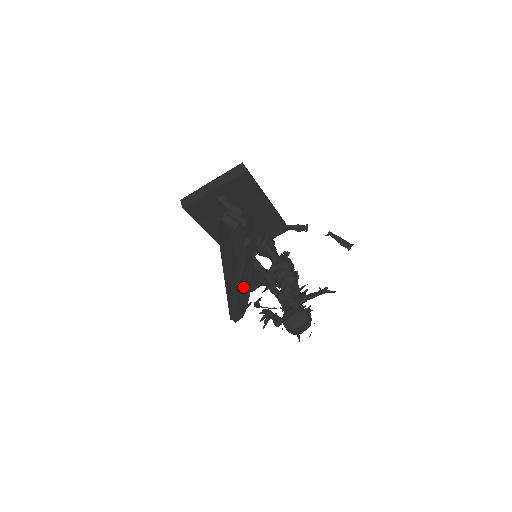
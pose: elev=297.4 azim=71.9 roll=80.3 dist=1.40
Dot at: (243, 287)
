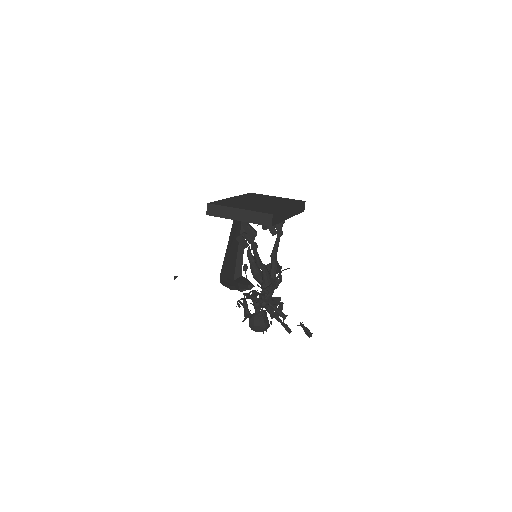
Dot at: occluded
